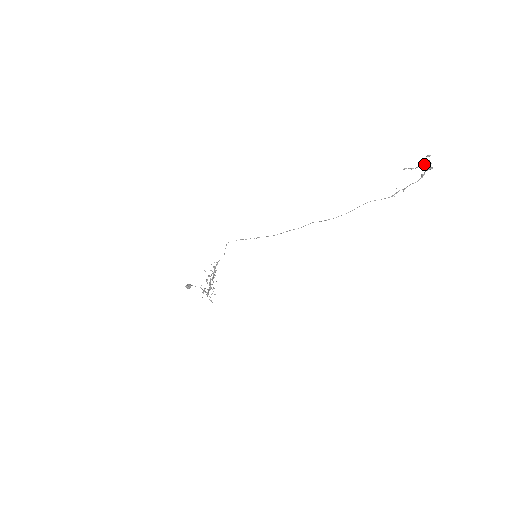
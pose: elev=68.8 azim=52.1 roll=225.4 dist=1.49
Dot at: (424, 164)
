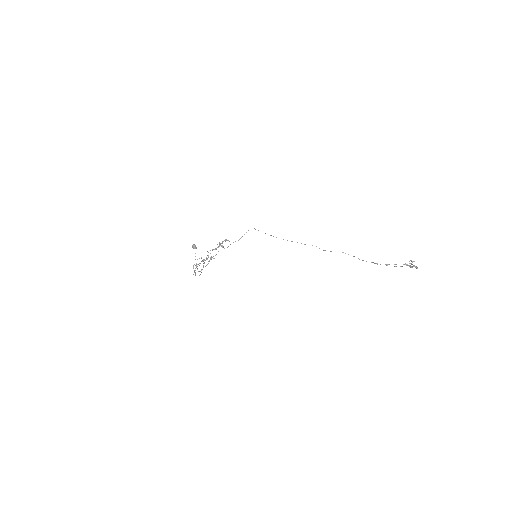
Dot at: (411, 260)
